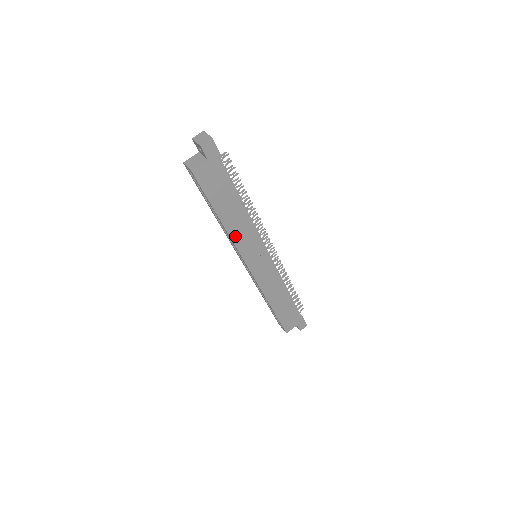
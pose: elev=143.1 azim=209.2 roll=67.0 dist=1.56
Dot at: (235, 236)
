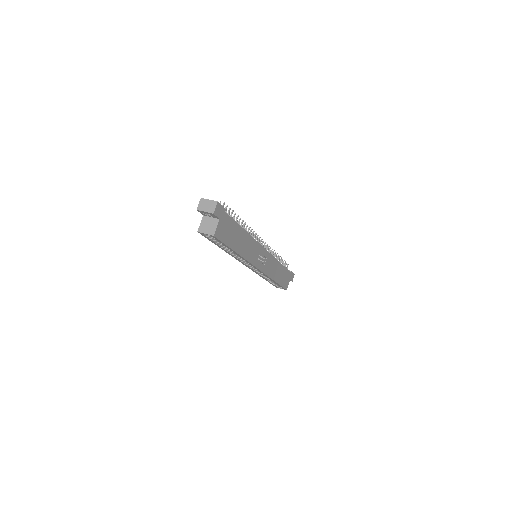
Dot at: (246, 255)
